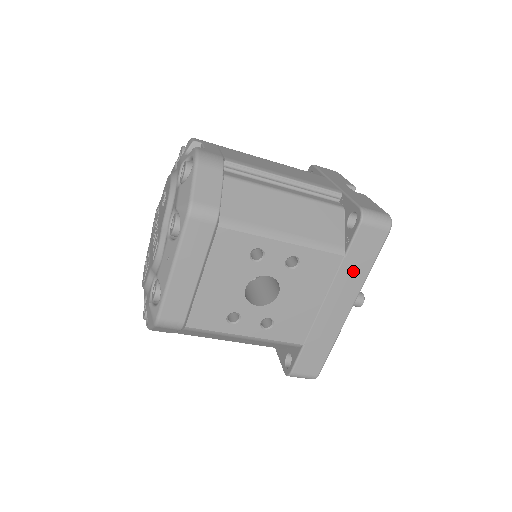
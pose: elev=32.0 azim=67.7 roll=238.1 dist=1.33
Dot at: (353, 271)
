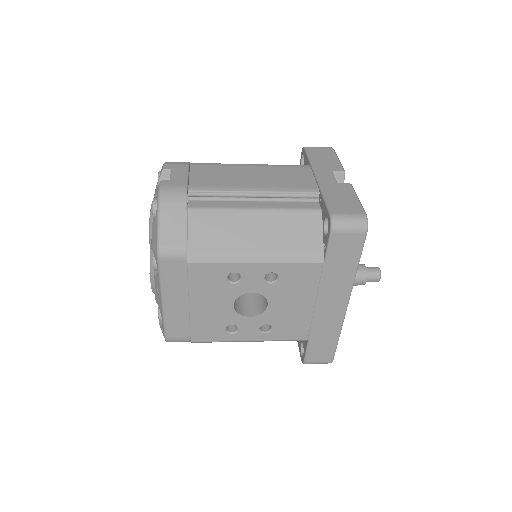
Dot at: (338, 274)
